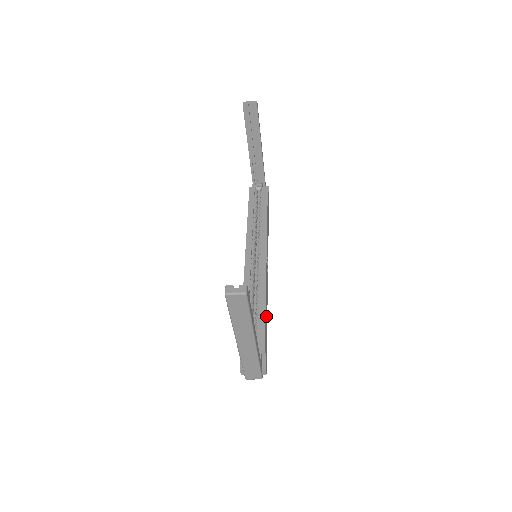
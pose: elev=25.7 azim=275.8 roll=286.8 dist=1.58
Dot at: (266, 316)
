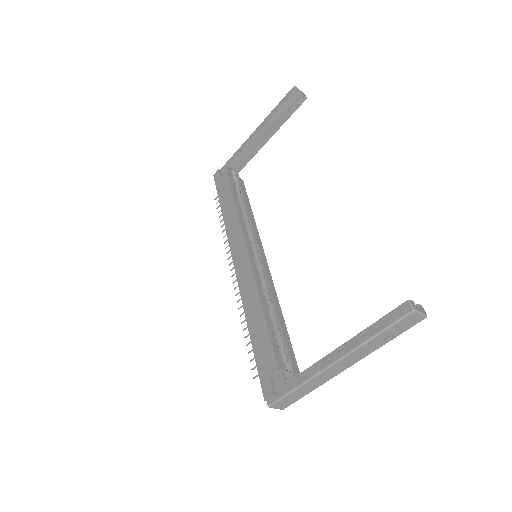
Dot at: occluded
